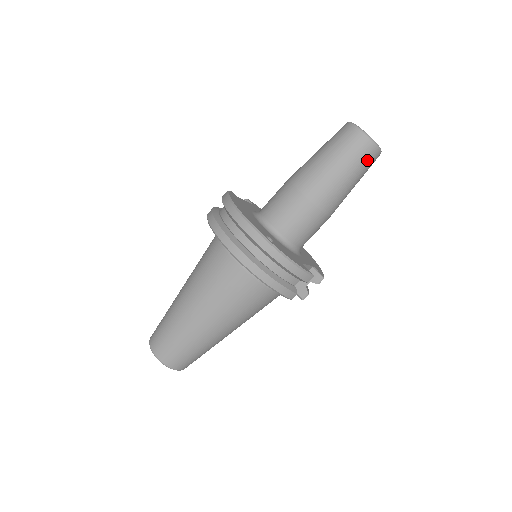
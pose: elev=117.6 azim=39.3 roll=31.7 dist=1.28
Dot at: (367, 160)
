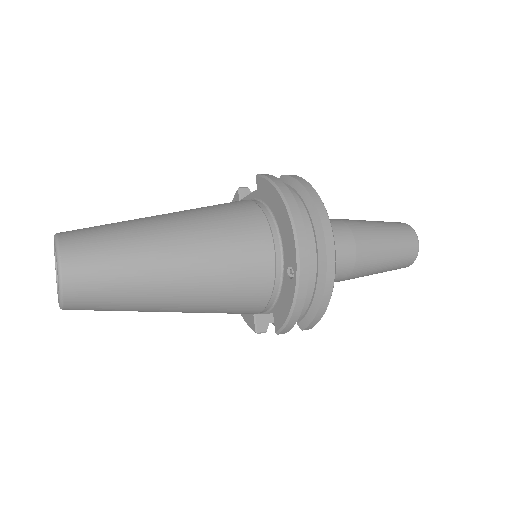
Dot at: (400, 266)
